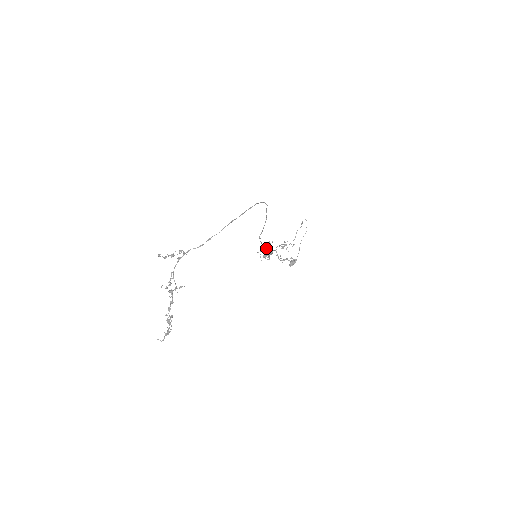
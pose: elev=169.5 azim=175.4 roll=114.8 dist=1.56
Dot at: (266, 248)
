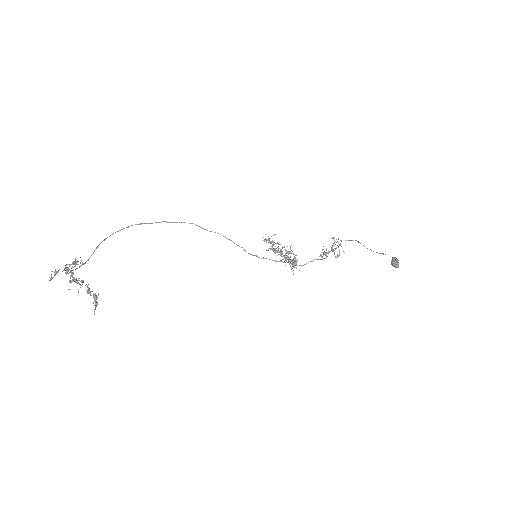
Dot at: occluded
